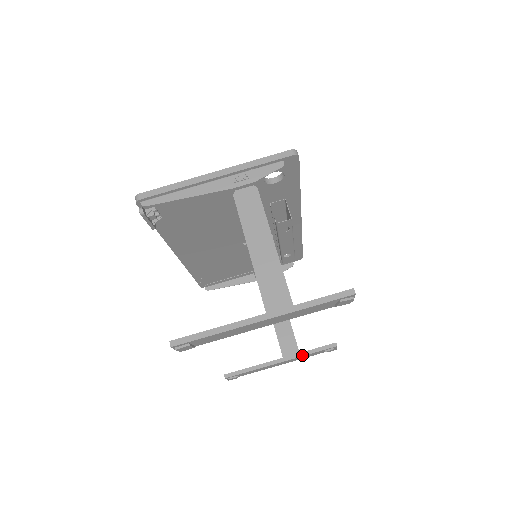
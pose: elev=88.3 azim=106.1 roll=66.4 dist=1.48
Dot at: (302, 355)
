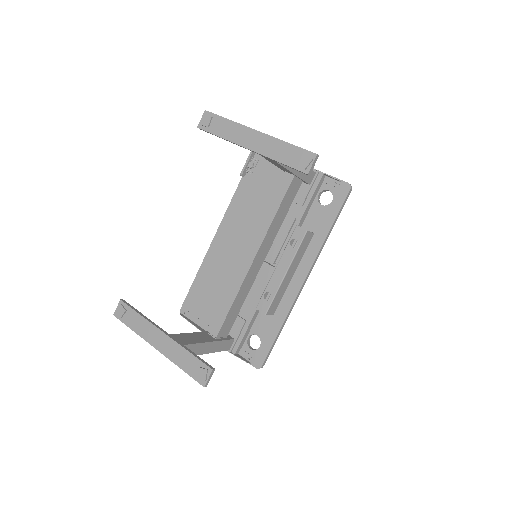
Dot at: (182, 345)
